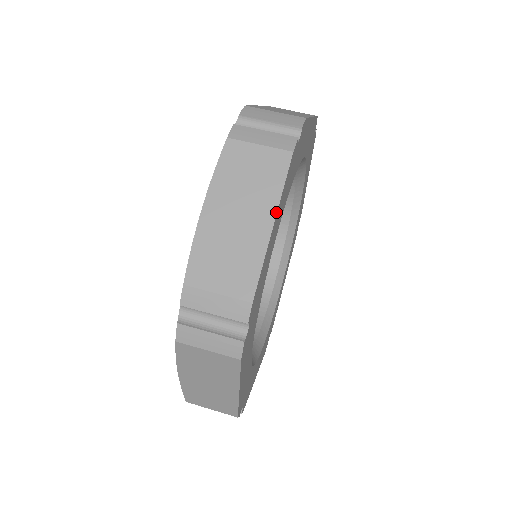
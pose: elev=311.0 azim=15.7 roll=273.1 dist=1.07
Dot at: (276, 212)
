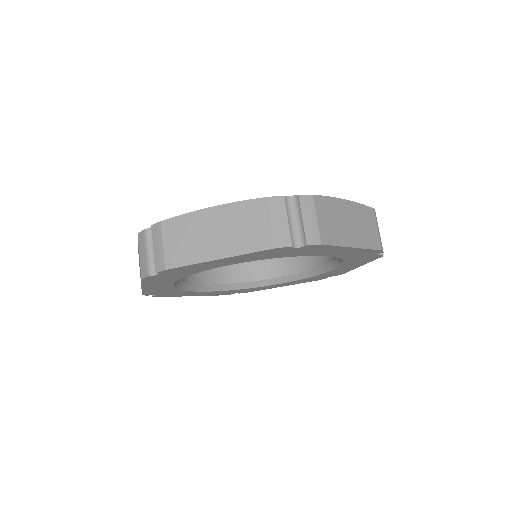
Dot at: (228, 257)
